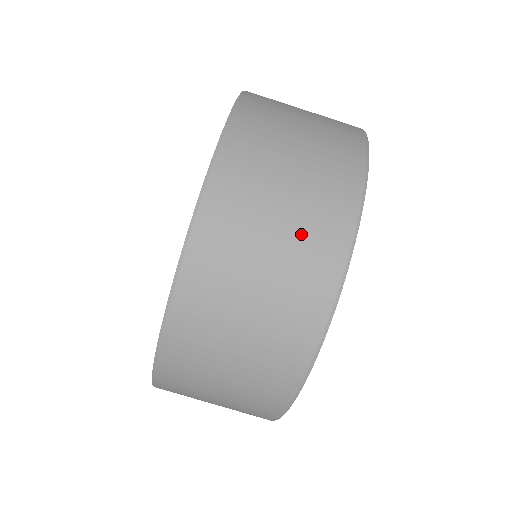
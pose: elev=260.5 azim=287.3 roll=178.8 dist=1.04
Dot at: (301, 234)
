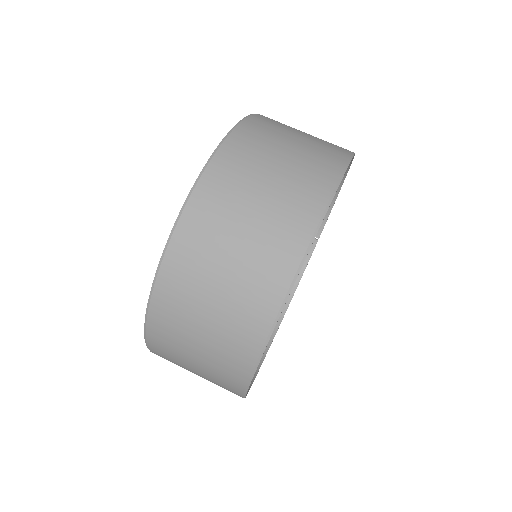
Dot at: occluded
